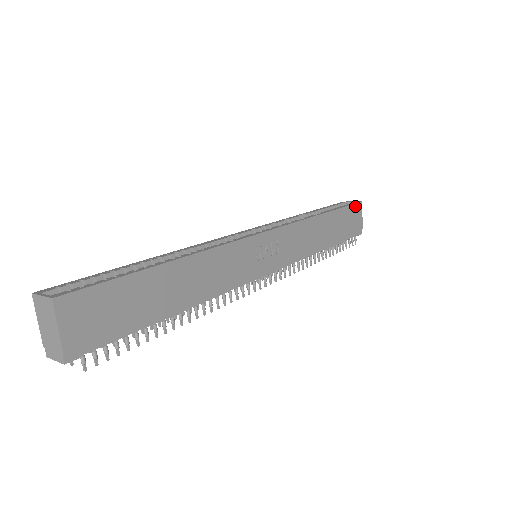
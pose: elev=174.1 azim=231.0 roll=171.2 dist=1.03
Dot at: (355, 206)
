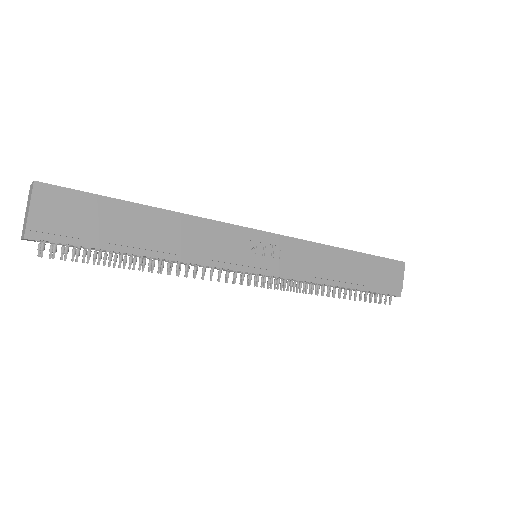
Dot at: (395, 263)
